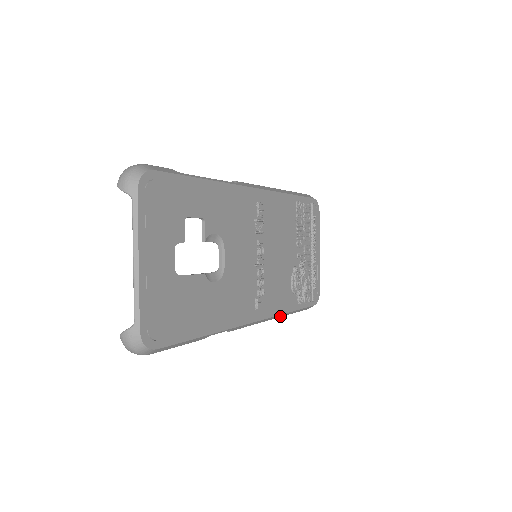
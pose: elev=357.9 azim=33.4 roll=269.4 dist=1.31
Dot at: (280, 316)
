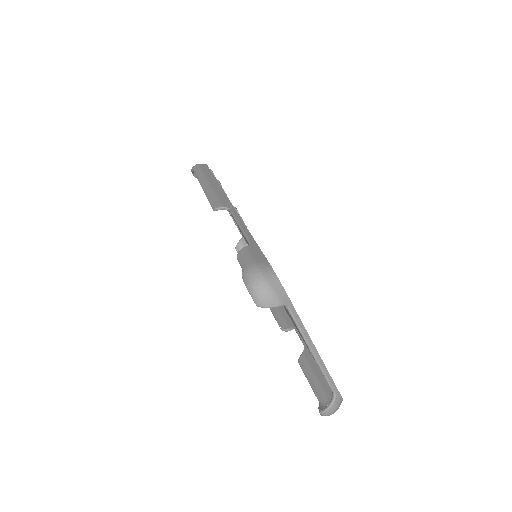
Dot at: occluded
